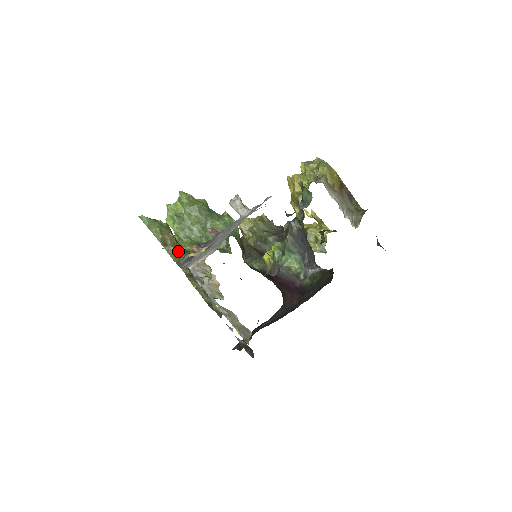
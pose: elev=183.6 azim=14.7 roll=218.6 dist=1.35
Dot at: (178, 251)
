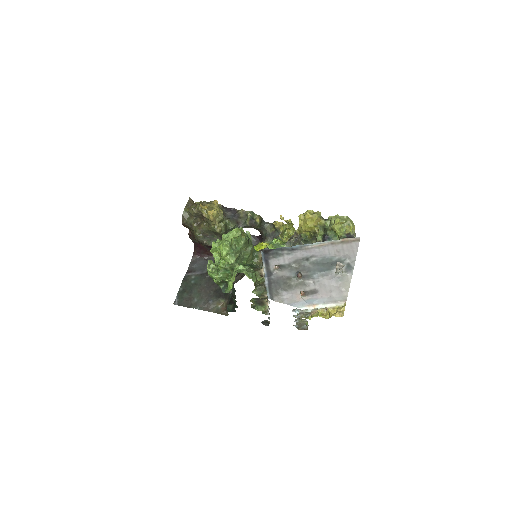
Dot at: (256, 285)
